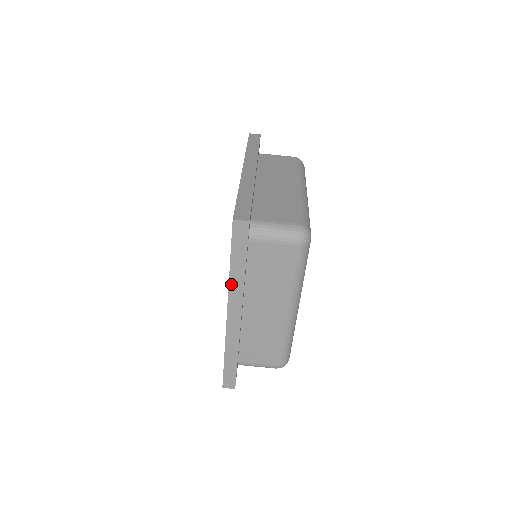
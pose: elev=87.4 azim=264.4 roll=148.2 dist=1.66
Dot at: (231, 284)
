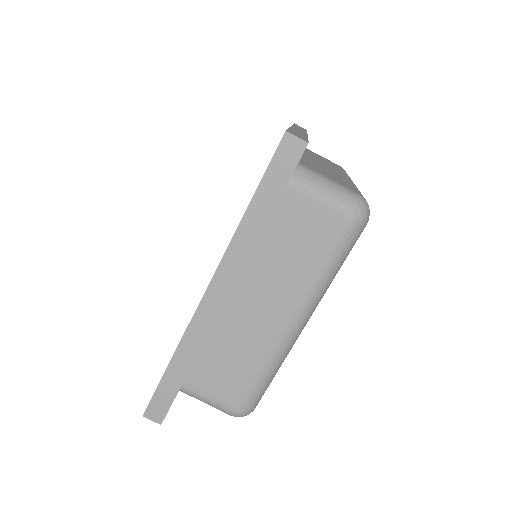
Dot at: (235, 239)
